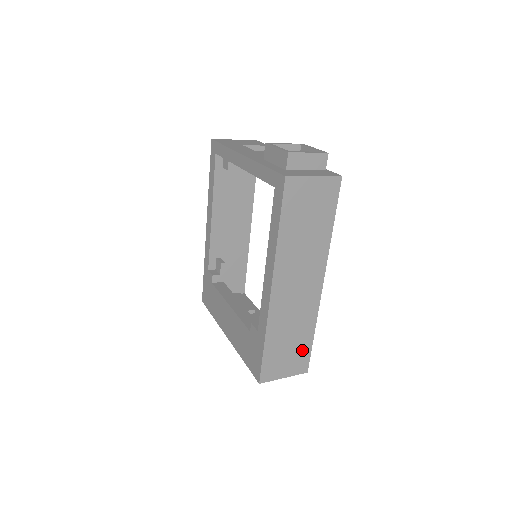
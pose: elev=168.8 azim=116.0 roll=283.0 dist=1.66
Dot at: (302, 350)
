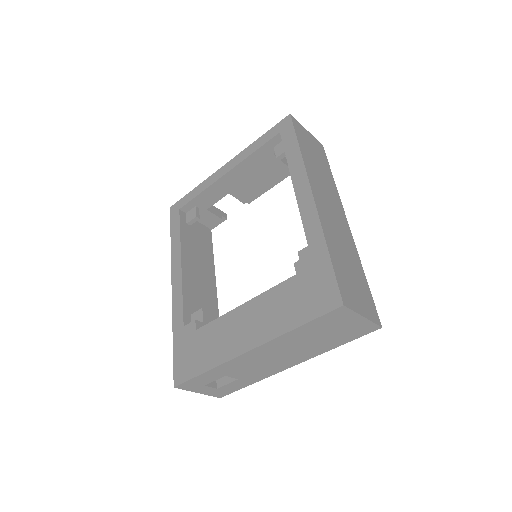
Dot at: (364, 289)
